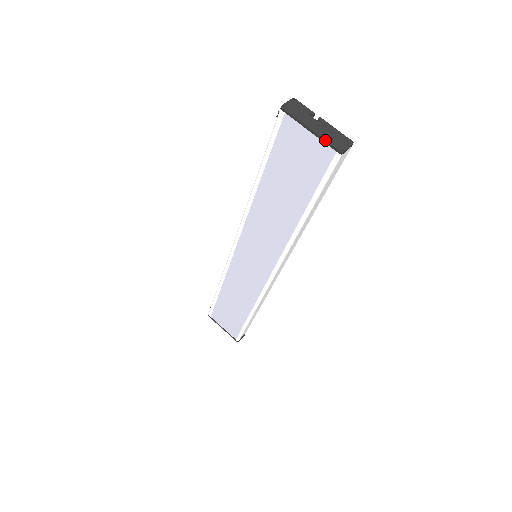
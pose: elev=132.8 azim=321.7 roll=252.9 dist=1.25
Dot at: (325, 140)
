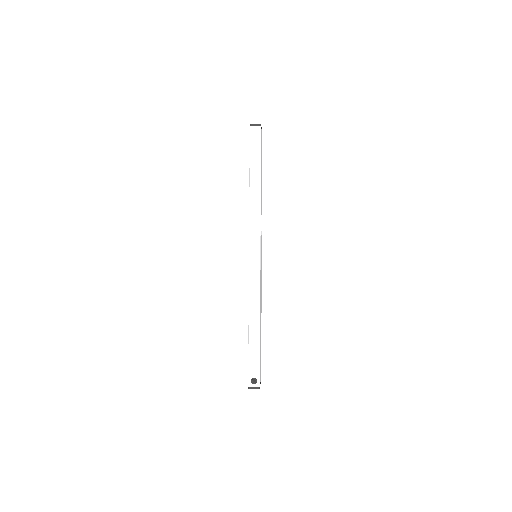
Dot at: occluded
